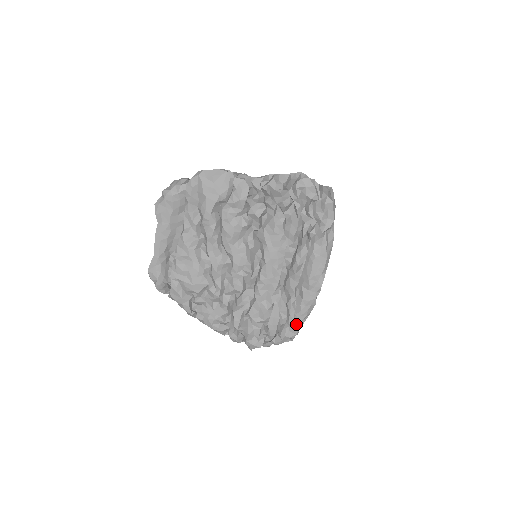
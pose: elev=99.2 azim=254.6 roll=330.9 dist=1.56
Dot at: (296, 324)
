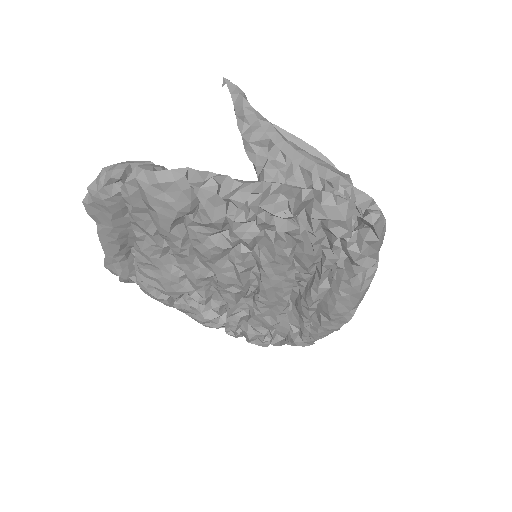
Dot at: (312, 340)
